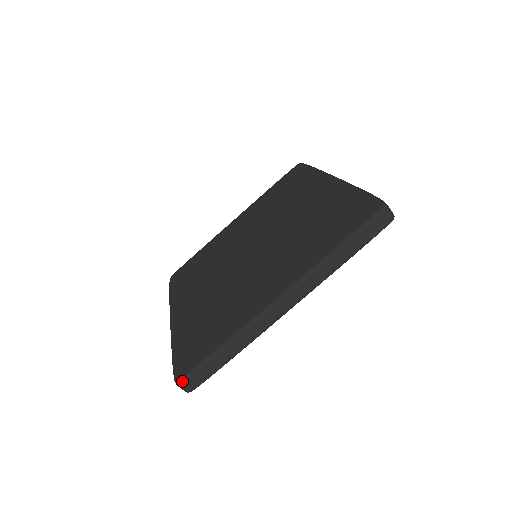
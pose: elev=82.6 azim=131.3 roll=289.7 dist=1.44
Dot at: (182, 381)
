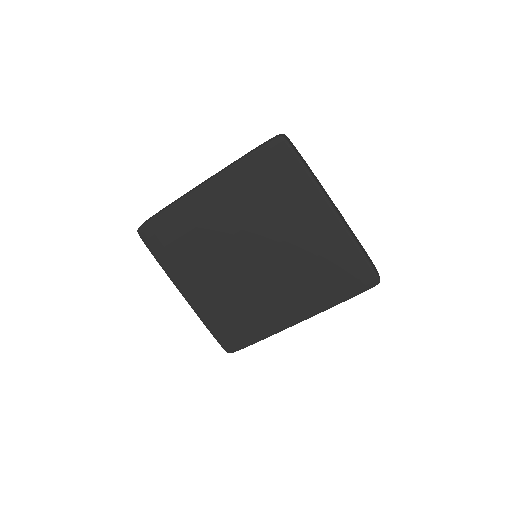
Dot at: occluded
